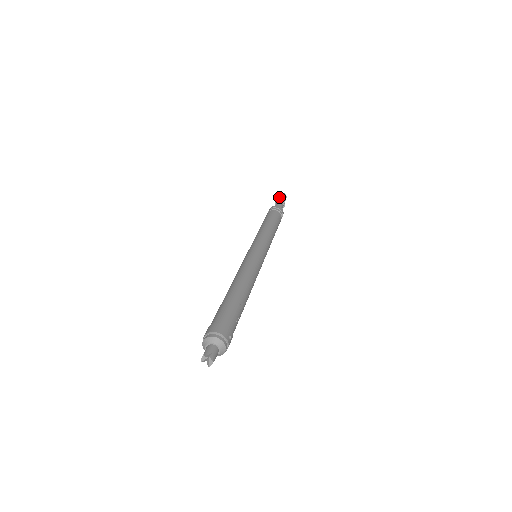
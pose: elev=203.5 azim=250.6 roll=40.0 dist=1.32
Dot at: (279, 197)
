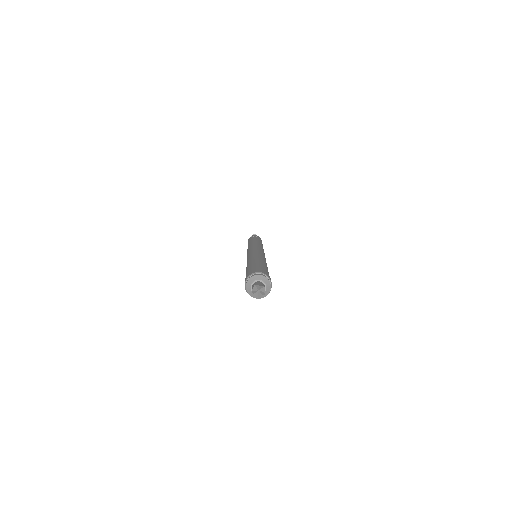
Dot at: occluded
